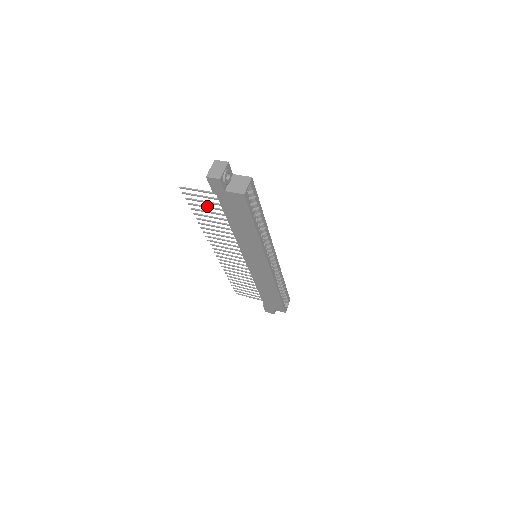
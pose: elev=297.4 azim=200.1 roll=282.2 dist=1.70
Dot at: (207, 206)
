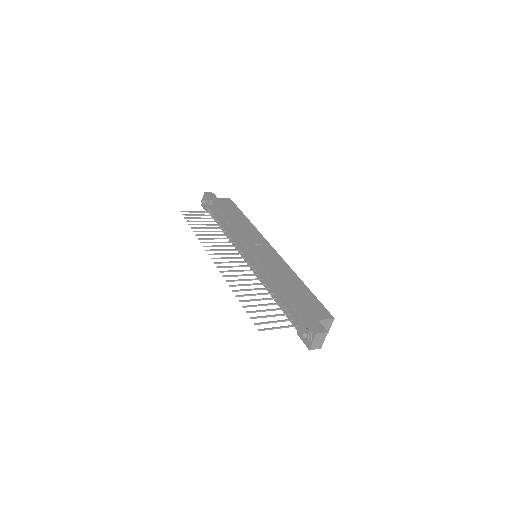
Dot at: occluded
